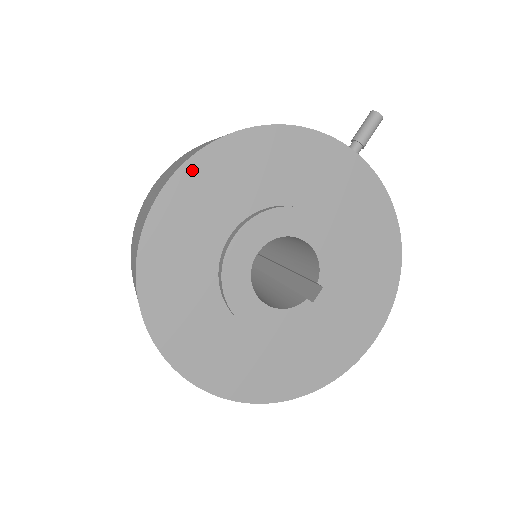
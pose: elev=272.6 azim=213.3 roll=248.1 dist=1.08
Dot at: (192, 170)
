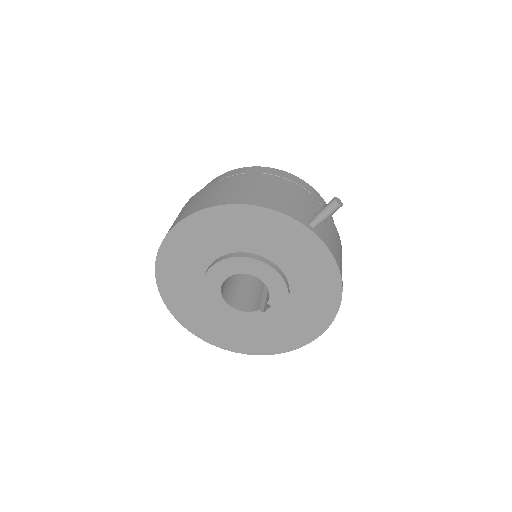
Dot at: (188, 224)
